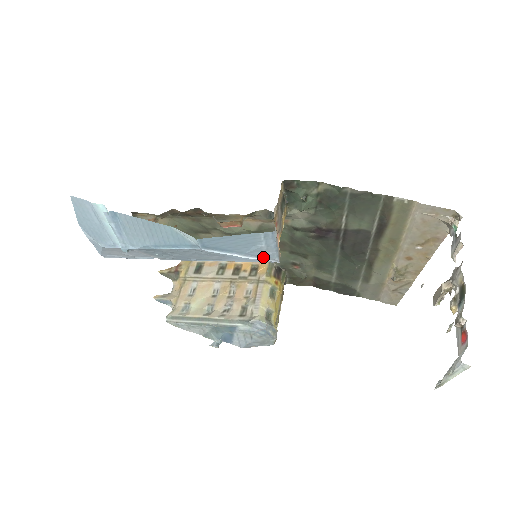
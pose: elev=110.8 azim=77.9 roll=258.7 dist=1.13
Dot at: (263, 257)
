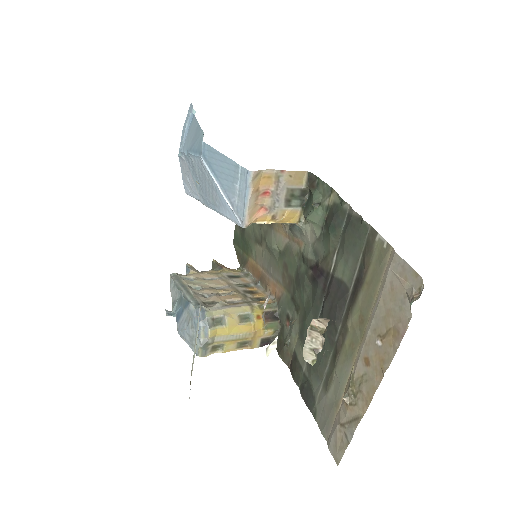
Dot at: (234, 206)
